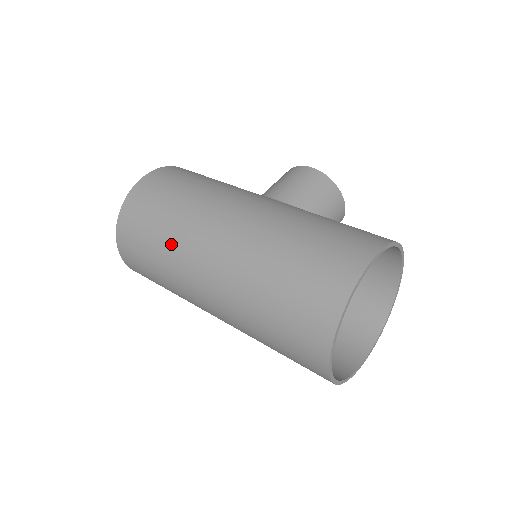
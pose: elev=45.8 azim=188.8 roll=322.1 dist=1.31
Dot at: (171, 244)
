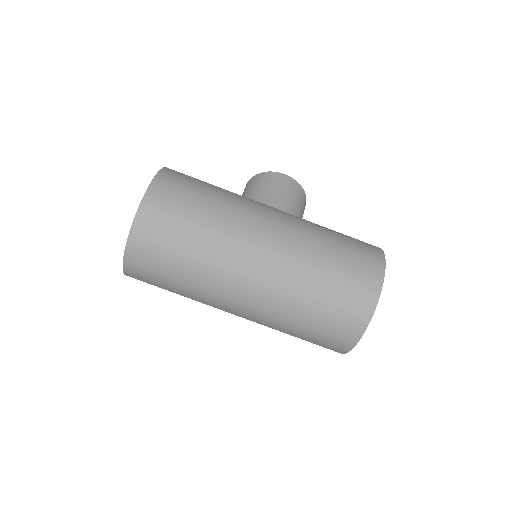
Dot at: (208, 256)
